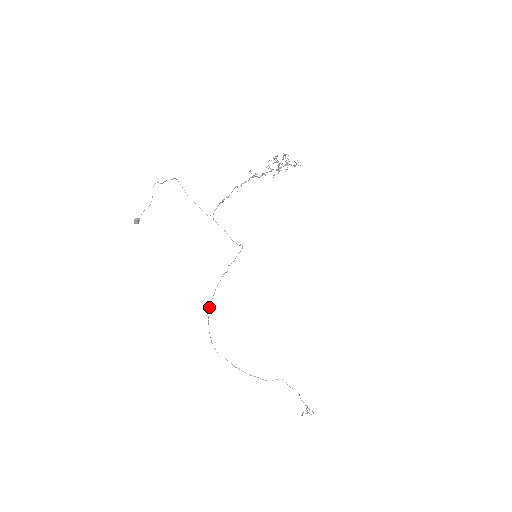
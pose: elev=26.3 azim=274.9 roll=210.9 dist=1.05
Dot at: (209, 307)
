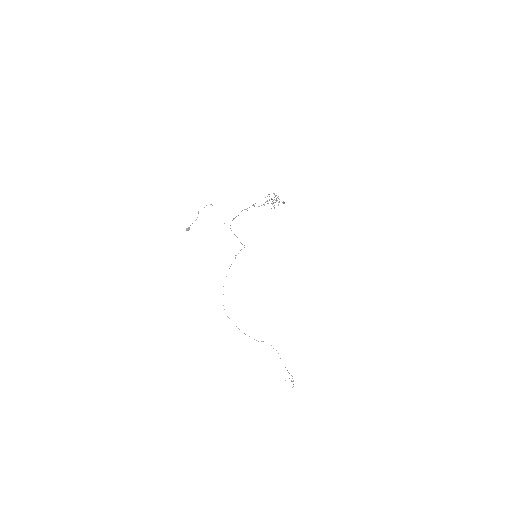
Dot at: occluded
